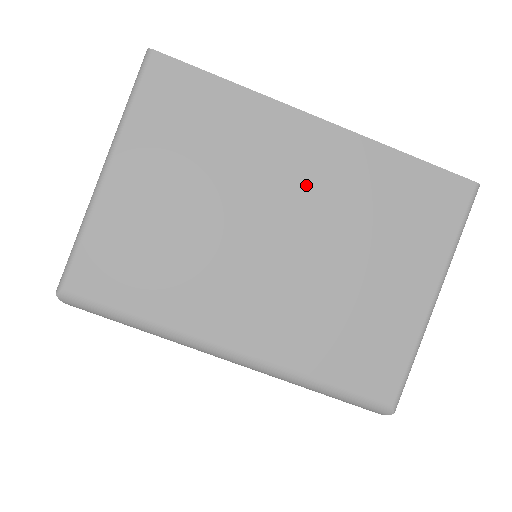
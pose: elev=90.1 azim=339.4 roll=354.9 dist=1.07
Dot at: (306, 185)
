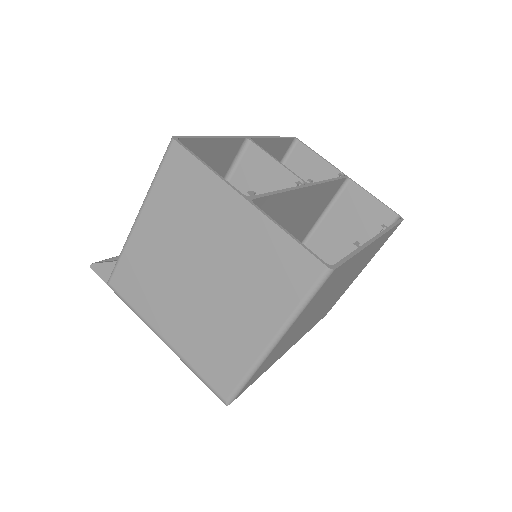
Dot at: (352, 271)
